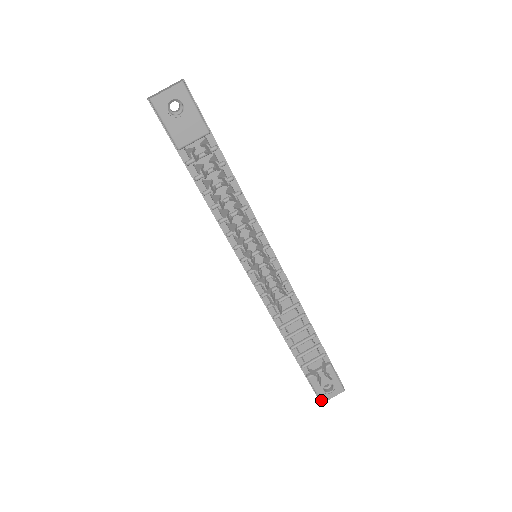
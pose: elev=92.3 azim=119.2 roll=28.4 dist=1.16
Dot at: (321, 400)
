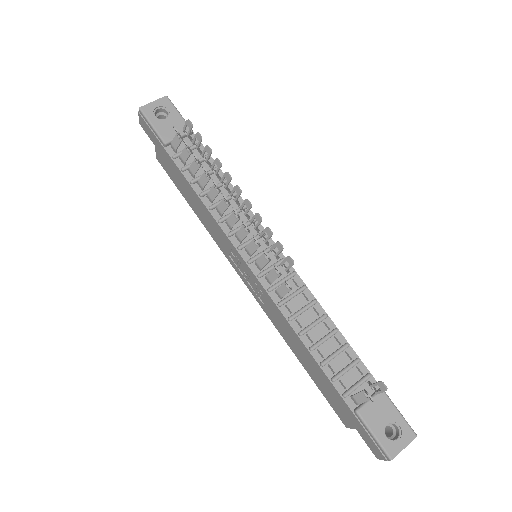
Dot at: (388, 454)
